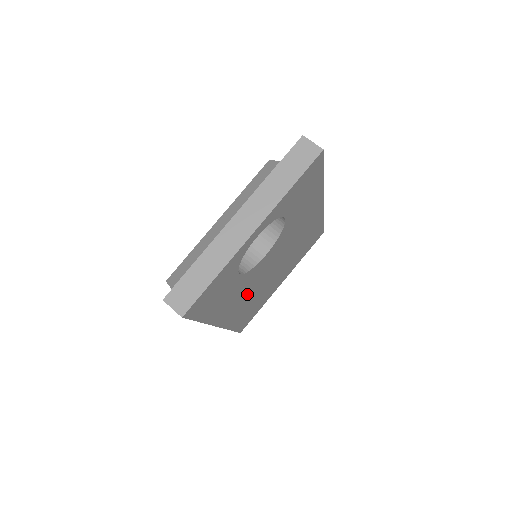
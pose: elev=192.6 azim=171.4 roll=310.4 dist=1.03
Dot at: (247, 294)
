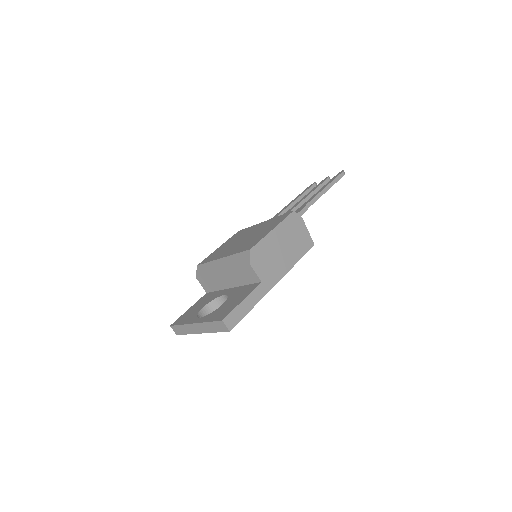
Dot at: occluded
